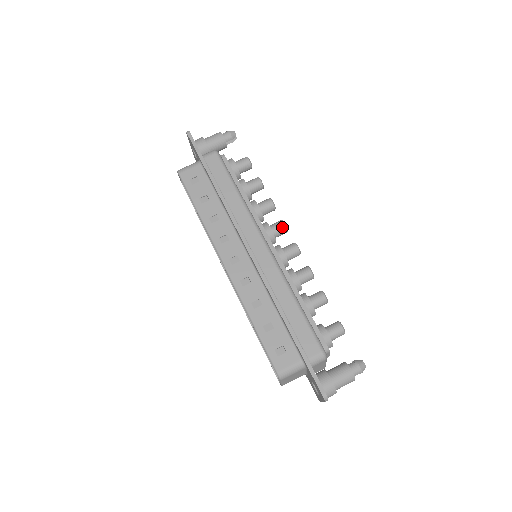
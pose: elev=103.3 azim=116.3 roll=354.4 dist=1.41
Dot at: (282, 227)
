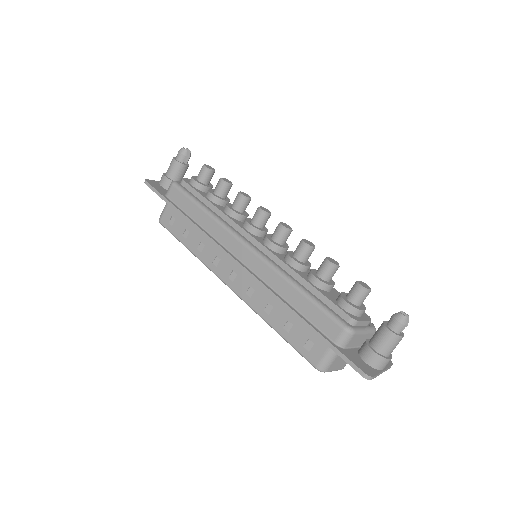
Dot at: (260, 215)
